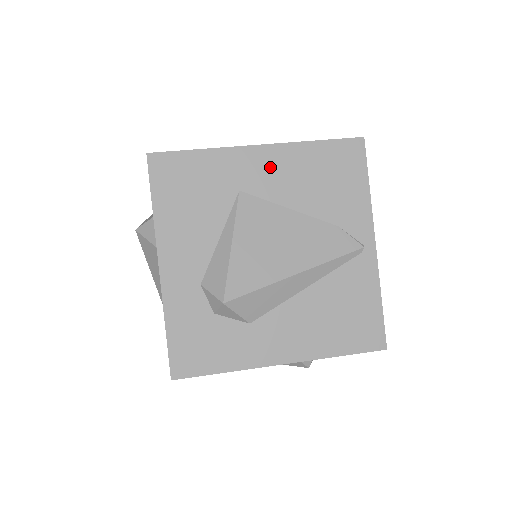
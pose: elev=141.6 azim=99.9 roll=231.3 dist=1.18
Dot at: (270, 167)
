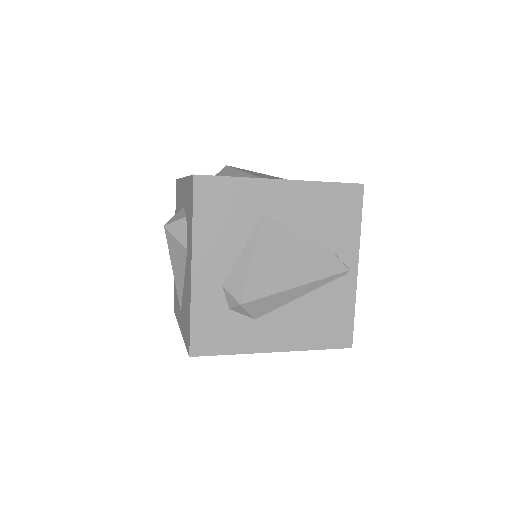
Dot at: (289, 199)
